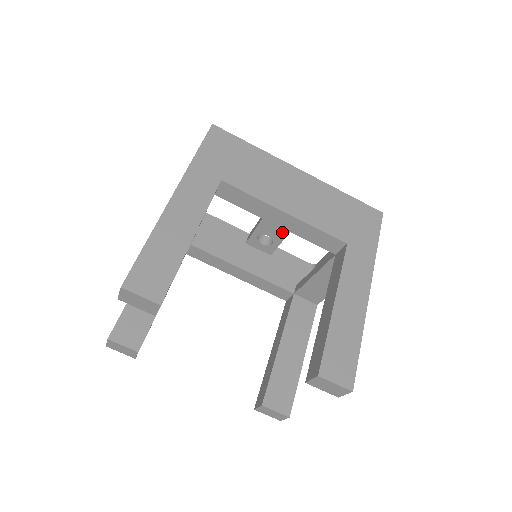
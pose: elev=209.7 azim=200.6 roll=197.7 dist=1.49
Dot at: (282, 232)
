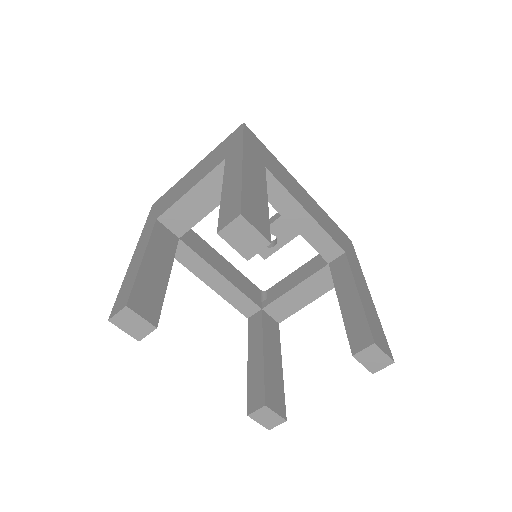
Dot at: (292, 233)
